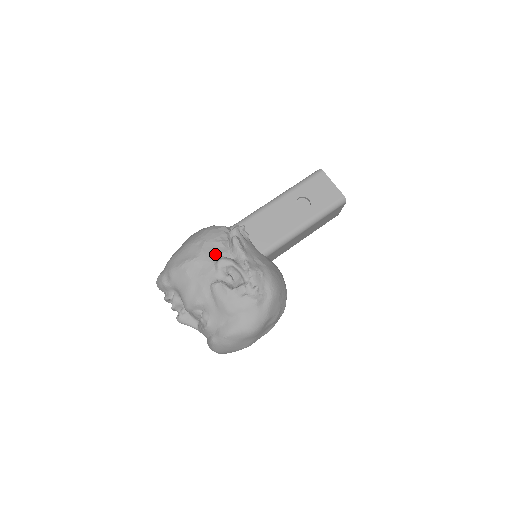
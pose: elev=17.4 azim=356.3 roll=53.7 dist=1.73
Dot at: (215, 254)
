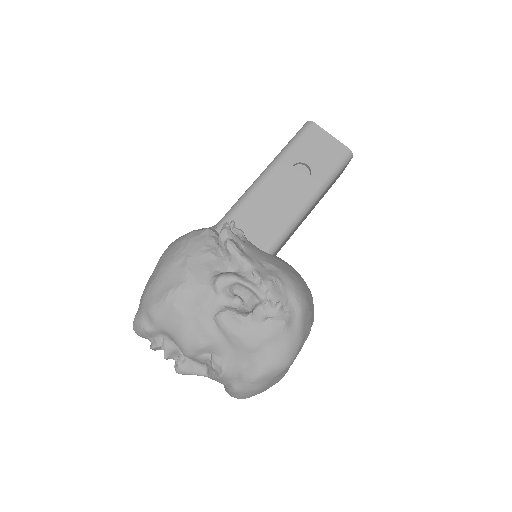
Dot at: (208, 272)
